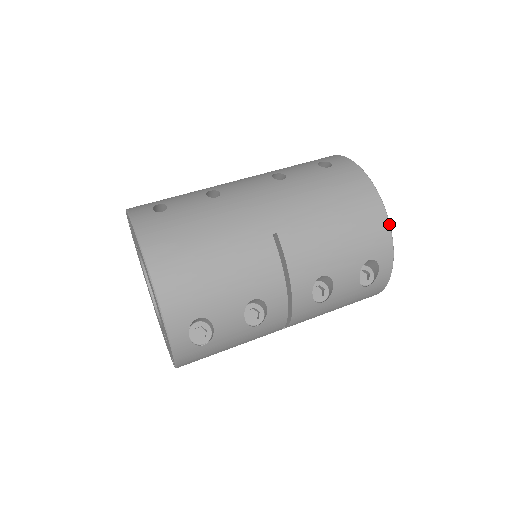
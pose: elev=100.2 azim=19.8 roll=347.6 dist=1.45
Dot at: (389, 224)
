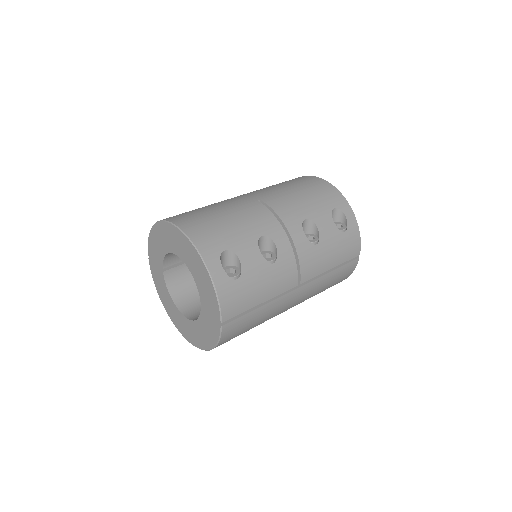
Dot at: (335, 187)
